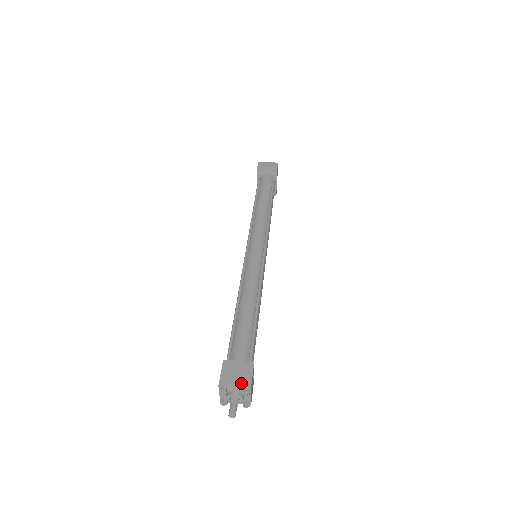
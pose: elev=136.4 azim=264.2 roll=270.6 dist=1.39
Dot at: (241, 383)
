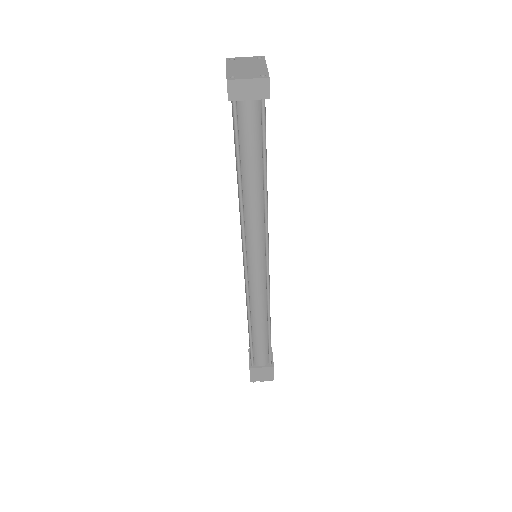
Dot at: (266, 379)
